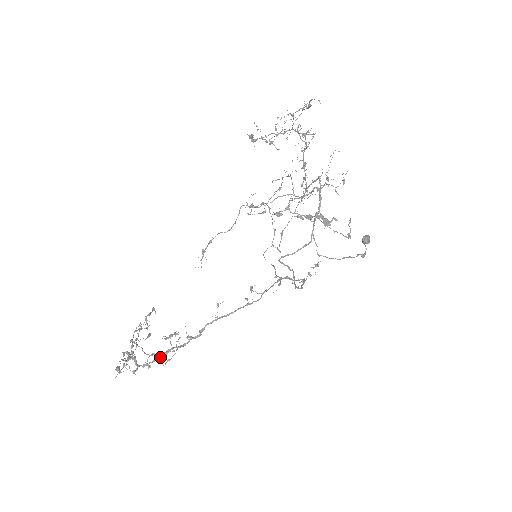
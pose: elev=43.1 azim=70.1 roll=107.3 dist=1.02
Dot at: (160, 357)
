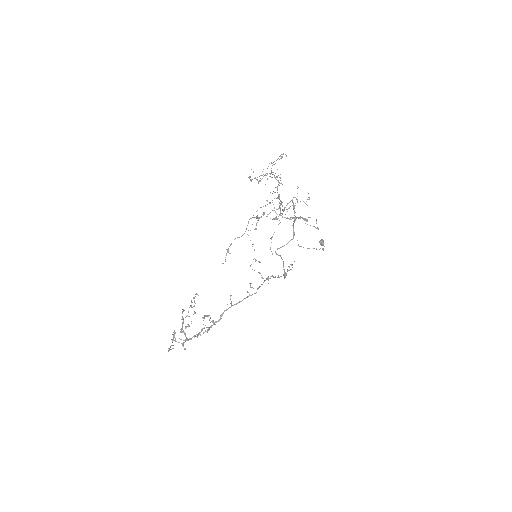
Dot at: (198, 333)
